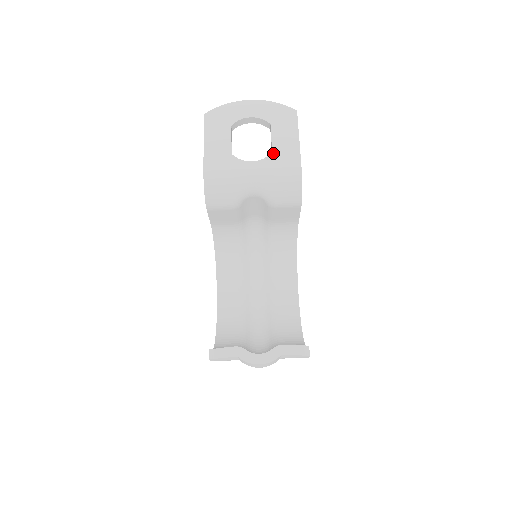
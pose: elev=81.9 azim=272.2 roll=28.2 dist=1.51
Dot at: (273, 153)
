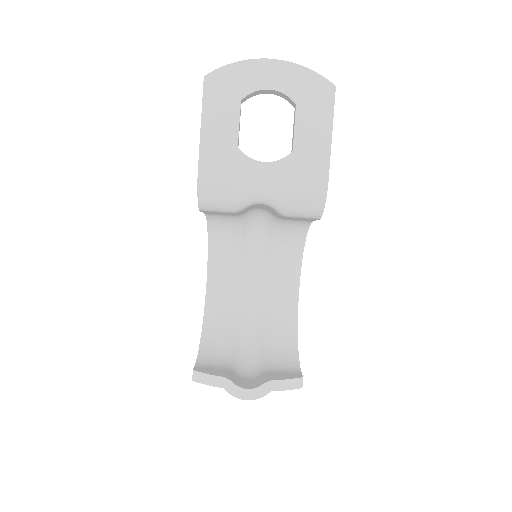
Dot at: (294, 152)
